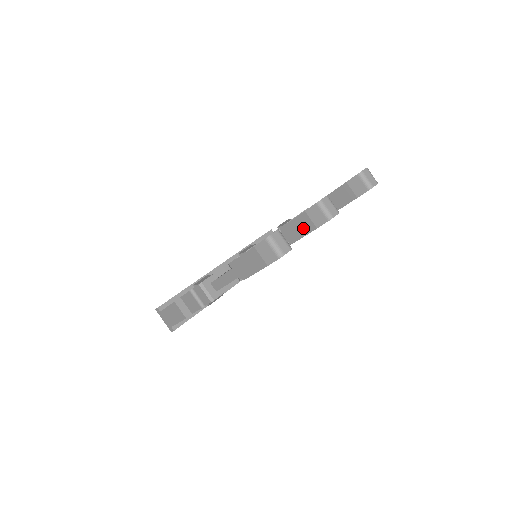
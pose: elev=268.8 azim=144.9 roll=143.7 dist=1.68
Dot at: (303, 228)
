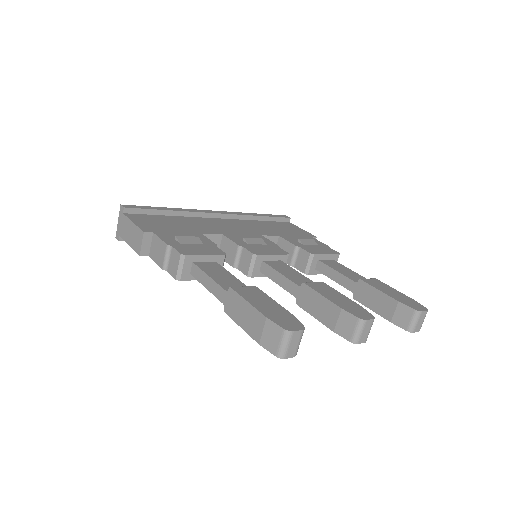
Dot at: (323, 313)
